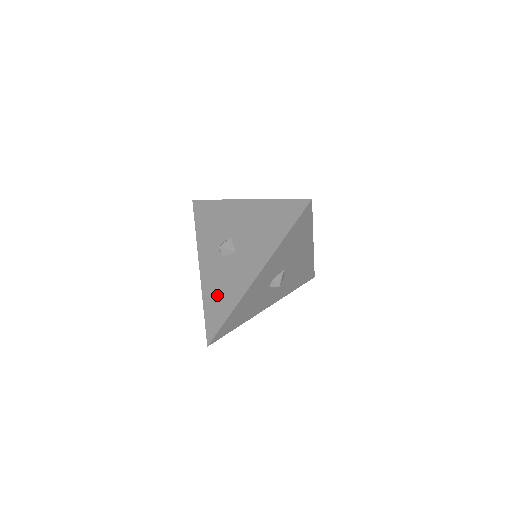
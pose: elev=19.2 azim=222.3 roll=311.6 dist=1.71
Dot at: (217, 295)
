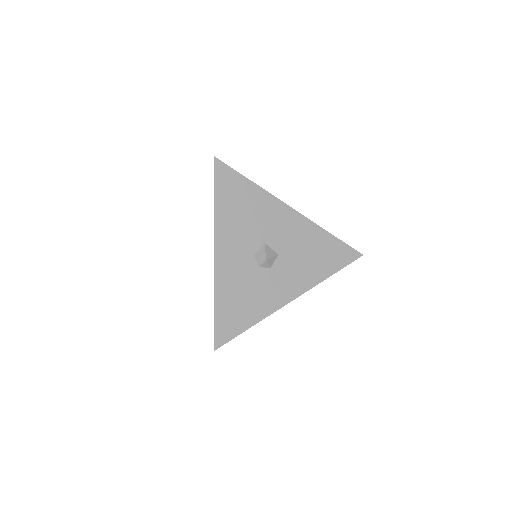
Dot at: occluded
